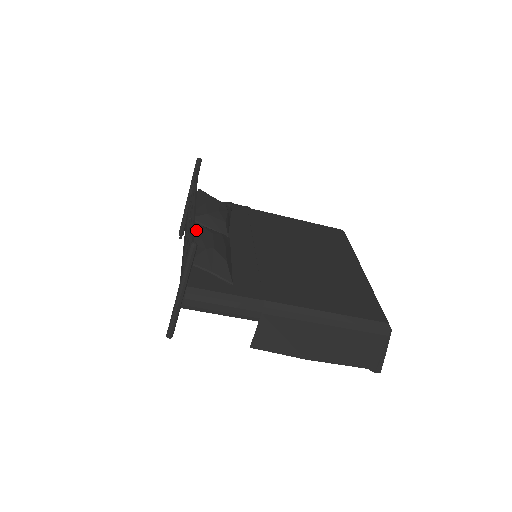
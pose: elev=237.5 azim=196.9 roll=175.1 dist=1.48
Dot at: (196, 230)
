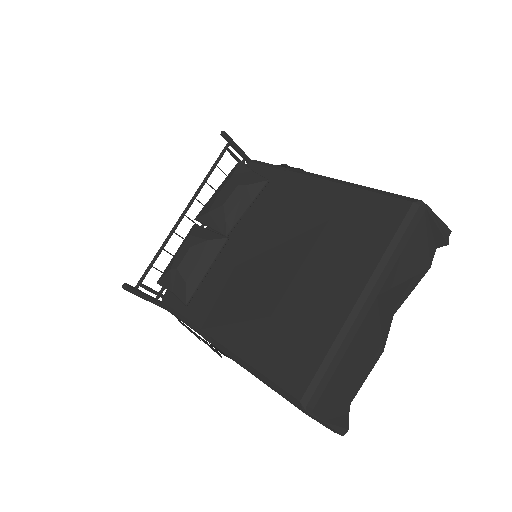
Dot at: (184, 240)
